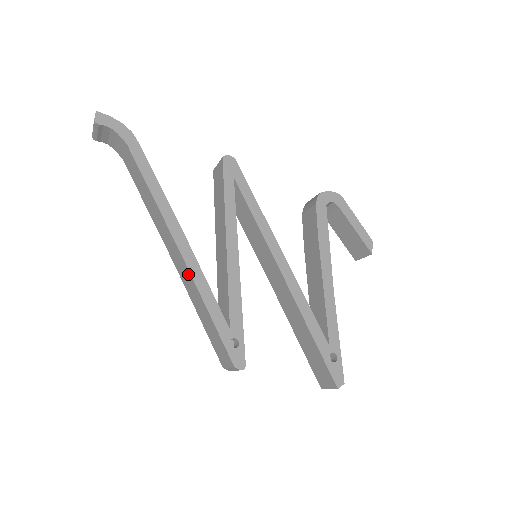
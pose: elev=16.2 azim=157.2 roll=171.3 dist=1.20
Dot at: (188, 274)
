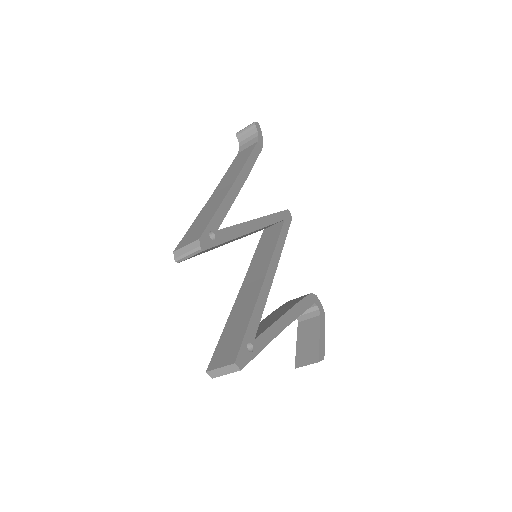
Dot at: (225, 192)
